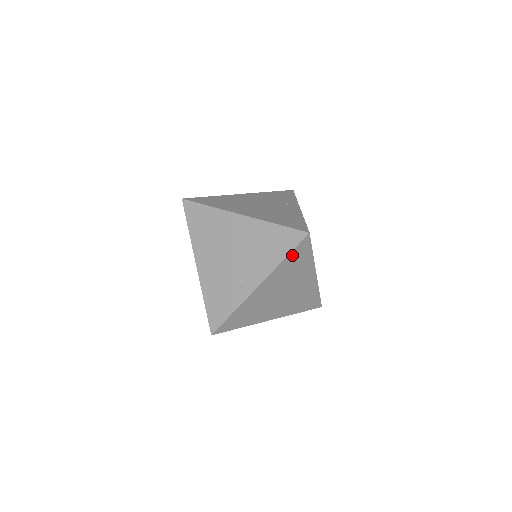
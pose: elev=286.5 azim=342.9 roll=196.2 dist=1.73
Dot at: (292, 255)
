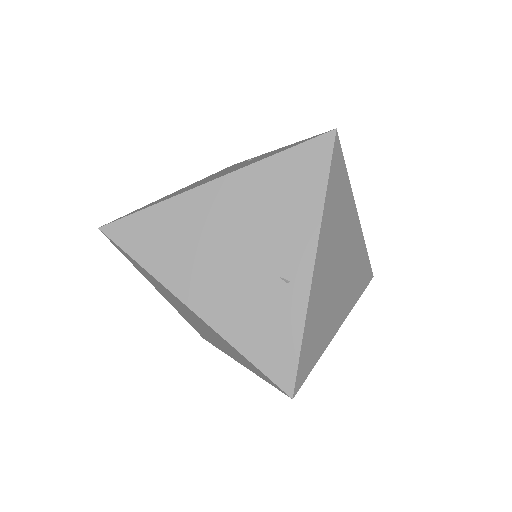
Dot at: (331, 182)
